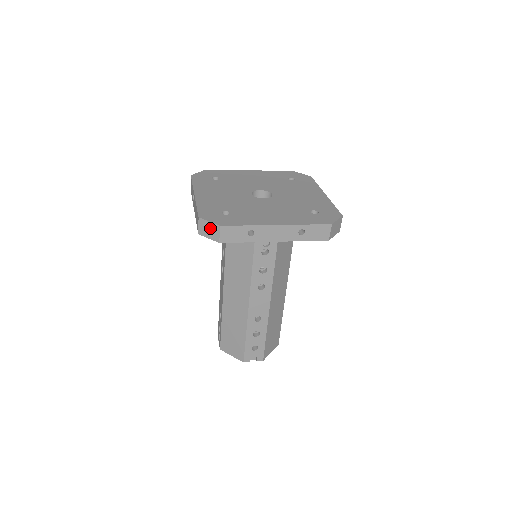
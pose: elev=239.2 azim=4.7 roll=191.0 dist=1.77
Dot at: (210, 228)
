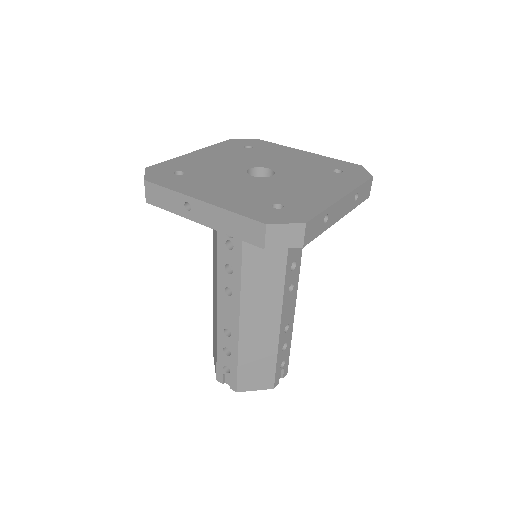
Dot at: (288, 232)
